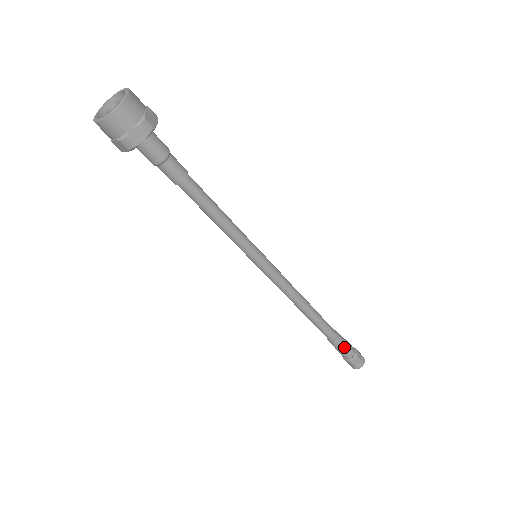
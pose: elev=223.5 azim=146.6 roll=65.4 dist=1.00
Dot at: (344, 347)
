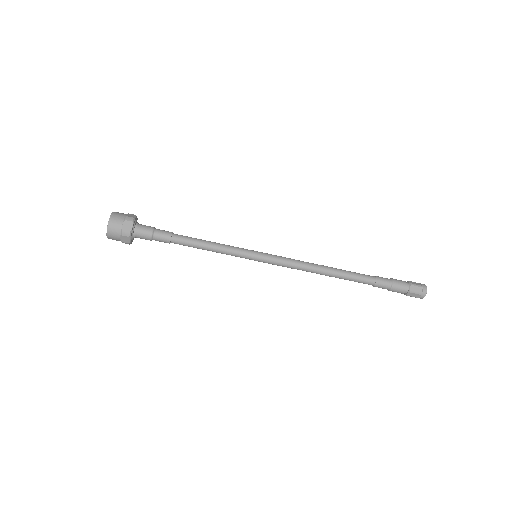
Dot at: (390, 288)
